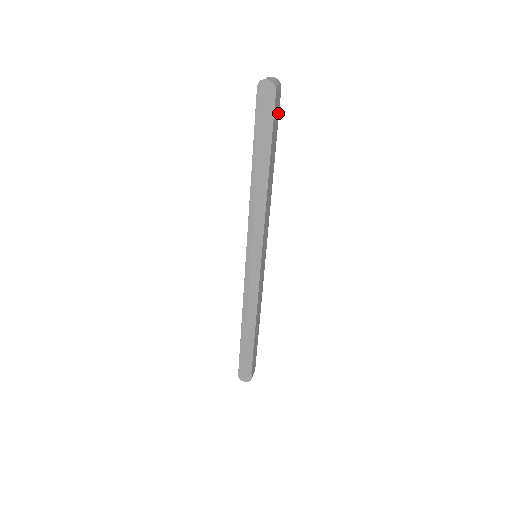
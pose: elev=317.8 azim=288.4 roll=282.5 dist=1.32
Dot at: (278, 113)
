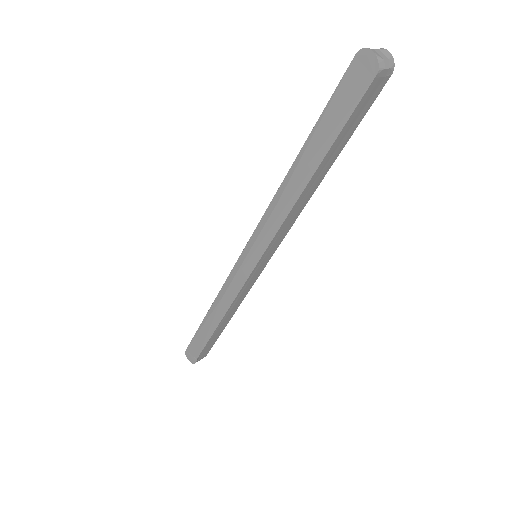
Dot at: (368, 107)
